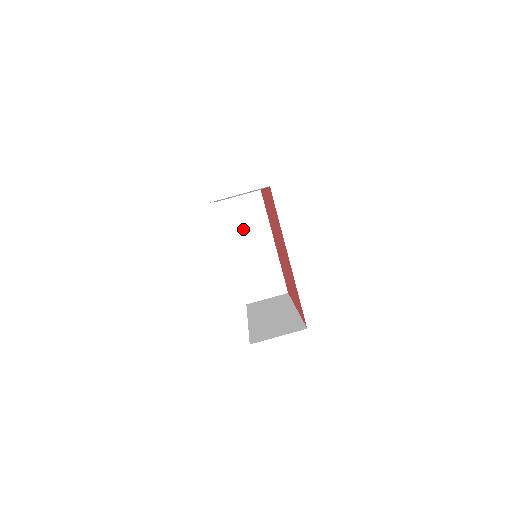
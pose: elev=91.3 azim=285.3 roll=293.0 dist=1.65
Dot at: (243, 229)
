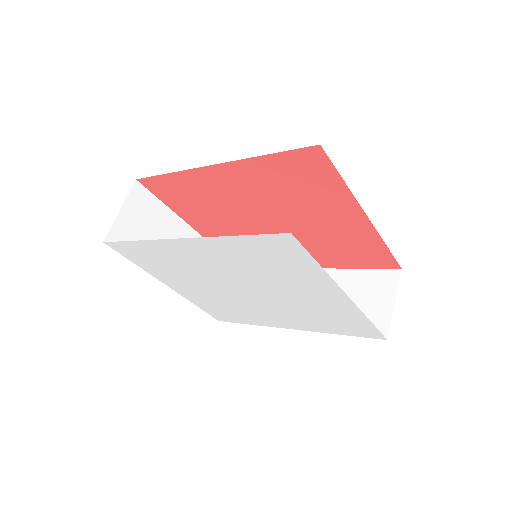
Dot at: occluded
